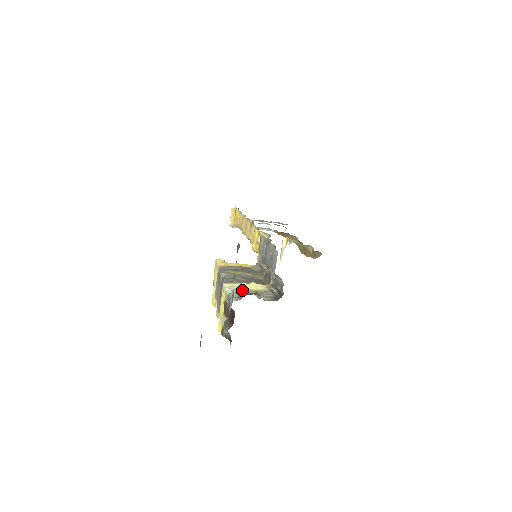
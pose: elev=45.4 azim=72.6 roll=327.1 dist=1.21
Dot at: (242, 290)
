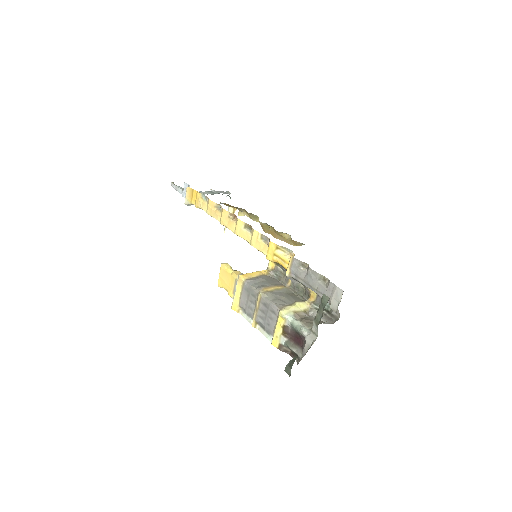
Dot at: (298, 314)
